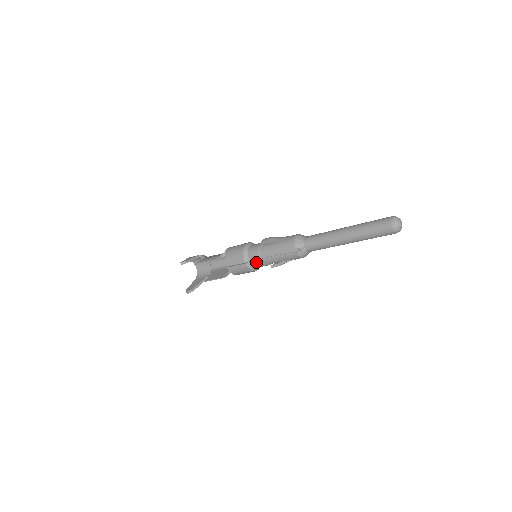
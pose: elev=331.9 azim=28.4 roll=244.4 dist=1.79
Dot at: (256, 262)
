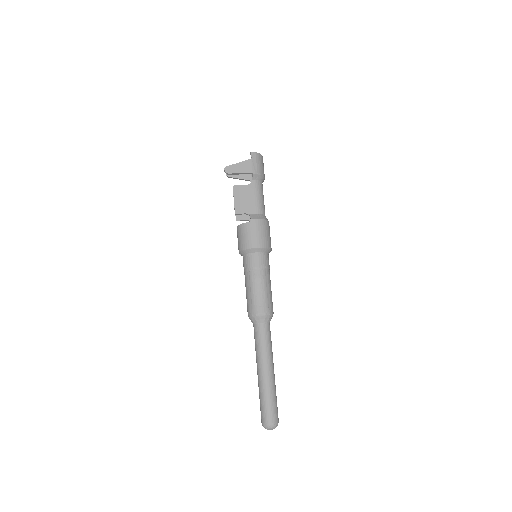
Dot at: occluded
